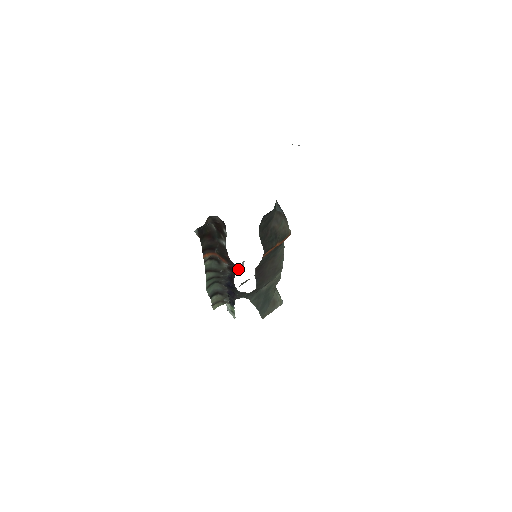
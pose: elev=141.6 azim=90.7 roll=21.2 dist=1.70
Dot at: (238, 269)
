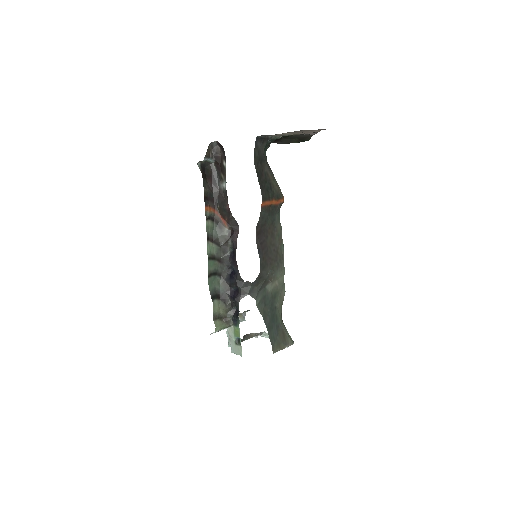
Dot at: occluded
